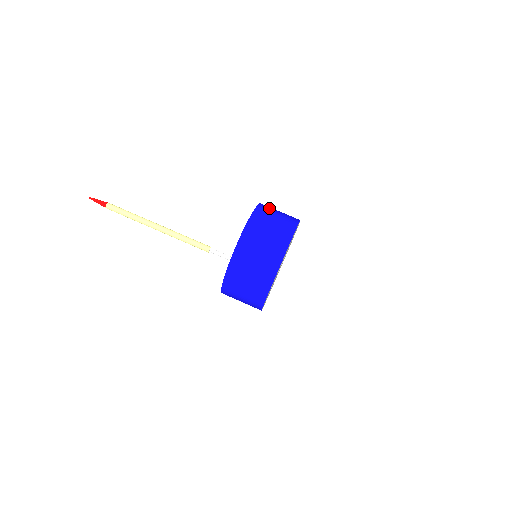
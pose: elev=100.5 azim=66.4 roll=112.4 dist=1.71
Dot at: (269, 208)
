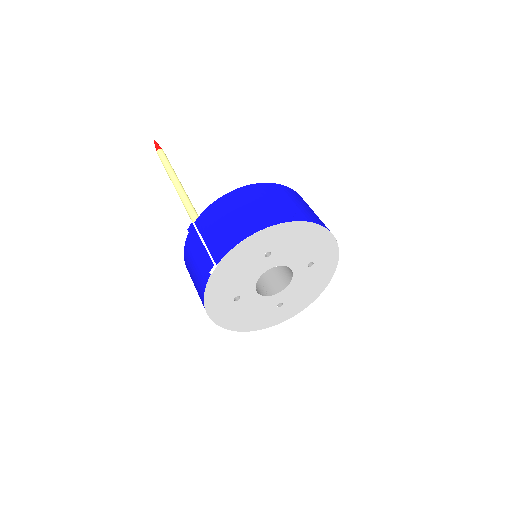
Dot at: occluded
